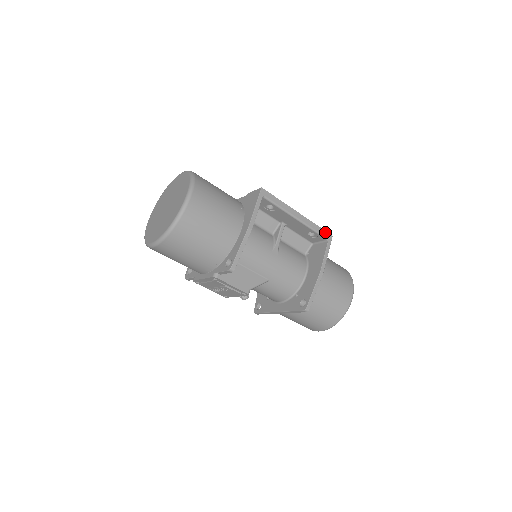
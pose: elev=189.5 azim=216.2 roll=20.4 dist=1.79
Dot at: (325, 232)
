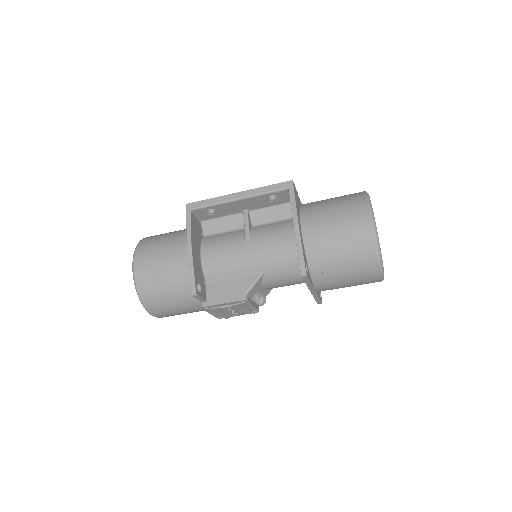
Dot at: (280, 184)
